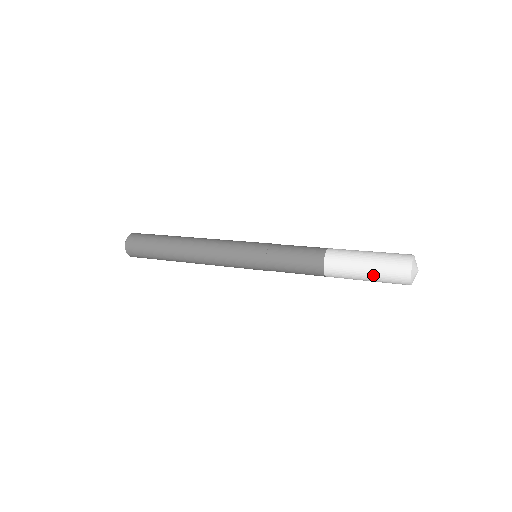
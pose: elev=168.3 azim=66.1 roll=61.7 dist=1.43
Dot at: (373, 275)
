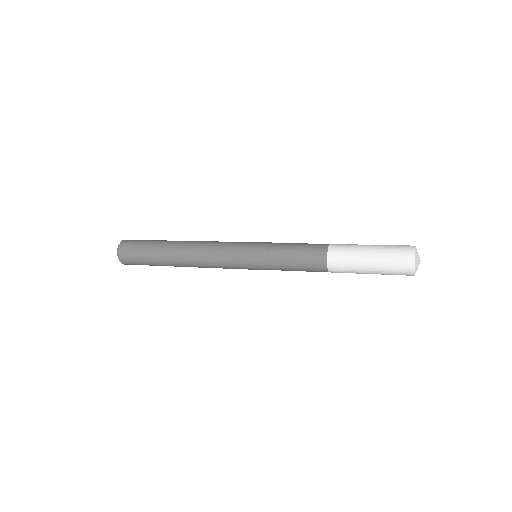
Dot at: occluded
